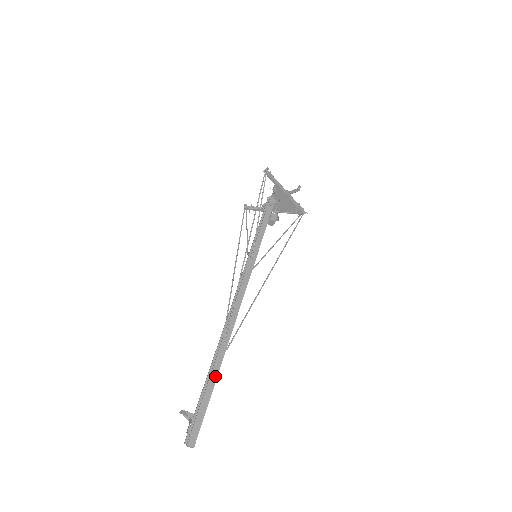
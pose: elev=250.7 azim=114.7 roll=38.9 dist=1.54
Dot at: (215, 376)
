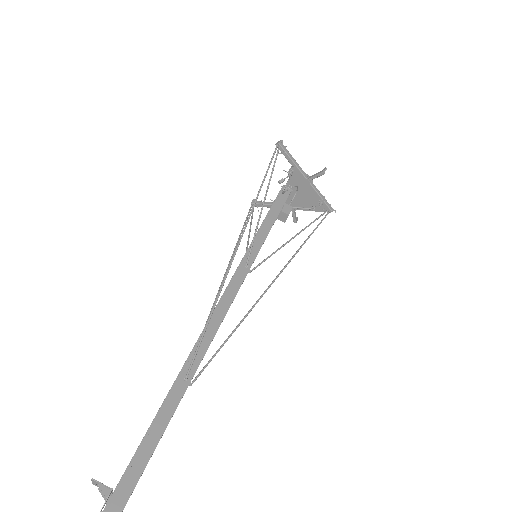
Dot at: (163, 426)
